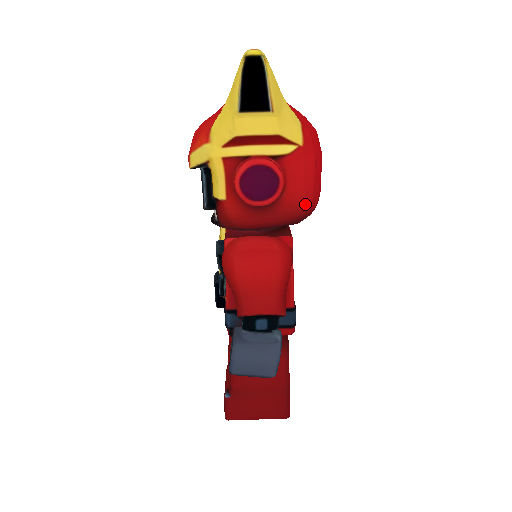
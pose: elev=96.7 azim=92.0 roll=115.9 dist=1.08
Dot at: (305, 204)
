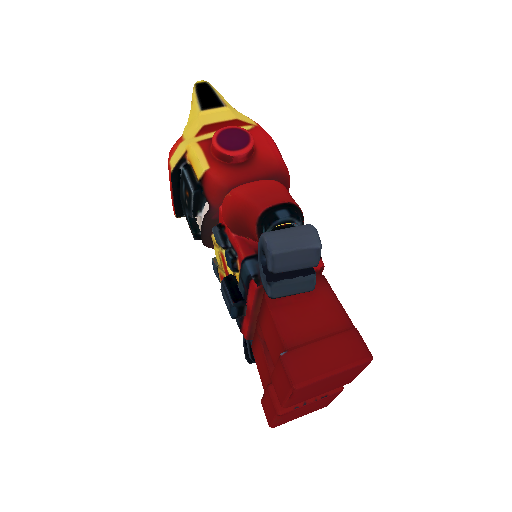
Dot at: (278, 161)
